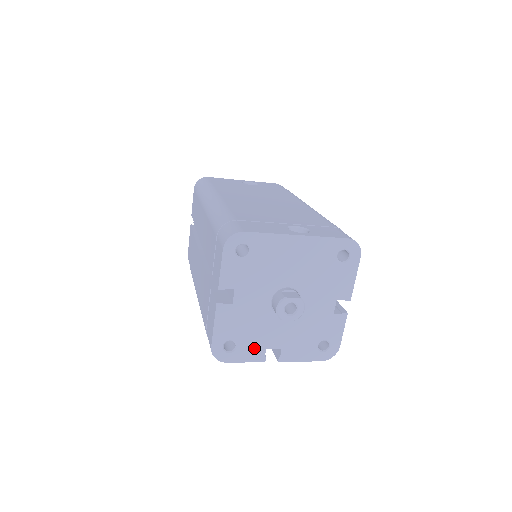
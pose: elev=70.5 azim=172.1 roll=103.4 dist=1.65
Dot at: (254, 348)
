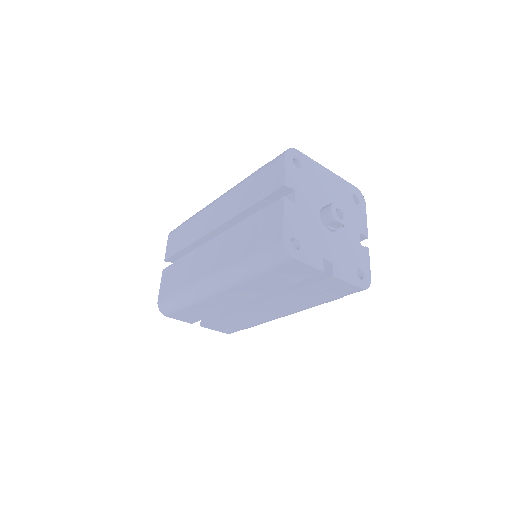
Dot at: (314, 253)
